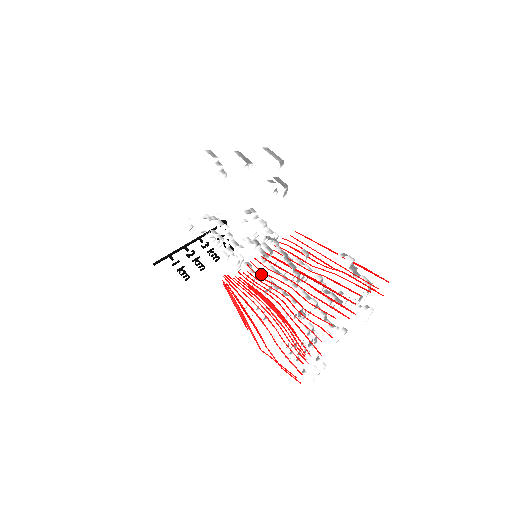
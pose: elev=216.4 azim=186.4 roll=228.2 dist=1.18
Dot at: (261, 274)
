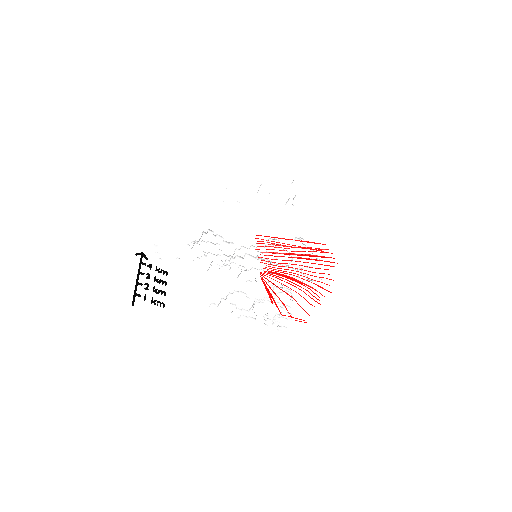
Dot at: occluded
